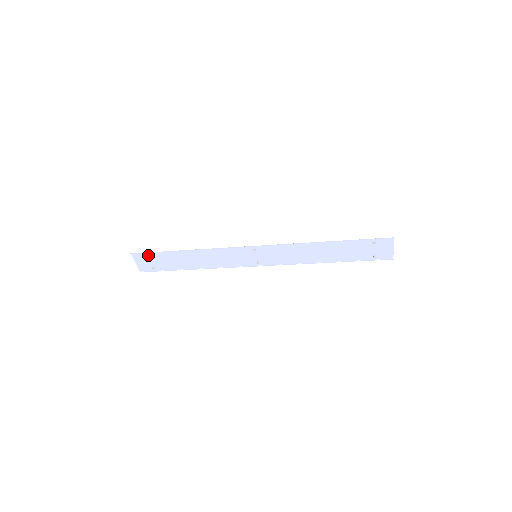
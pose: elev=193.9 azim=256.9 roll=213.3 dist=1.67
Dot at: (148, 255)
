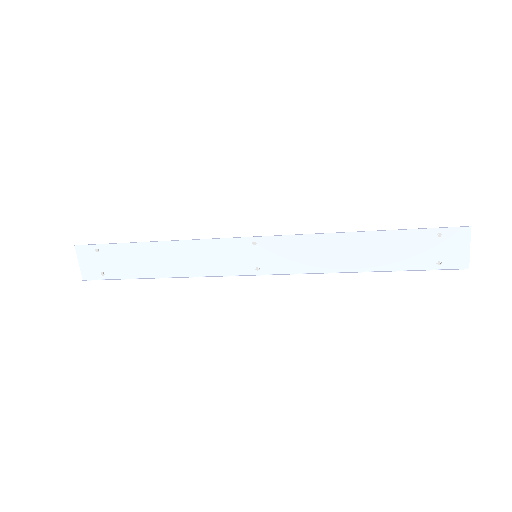
Dot at: (99, 249)
